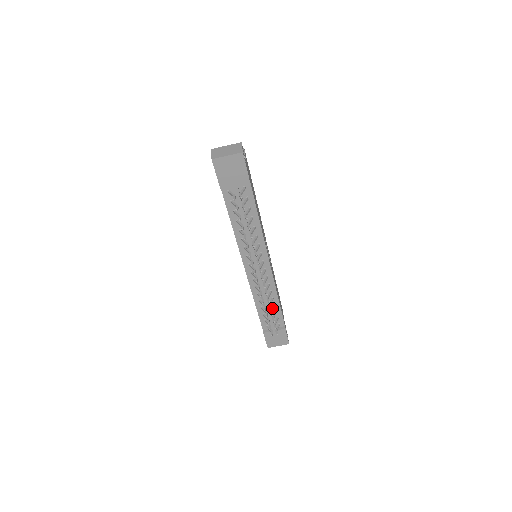
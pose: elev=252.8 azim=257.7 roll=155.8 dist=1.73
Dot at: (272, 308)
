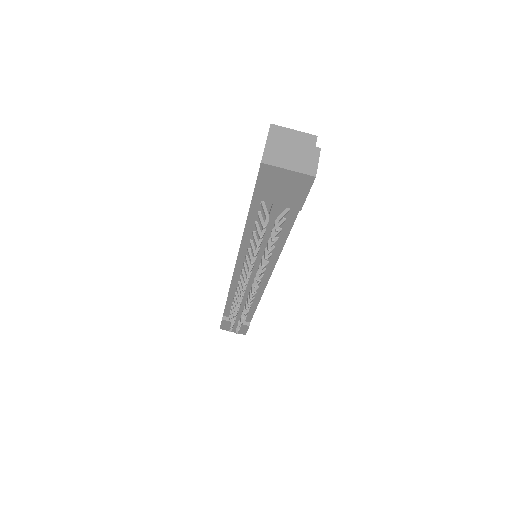
Dot at: occluded
